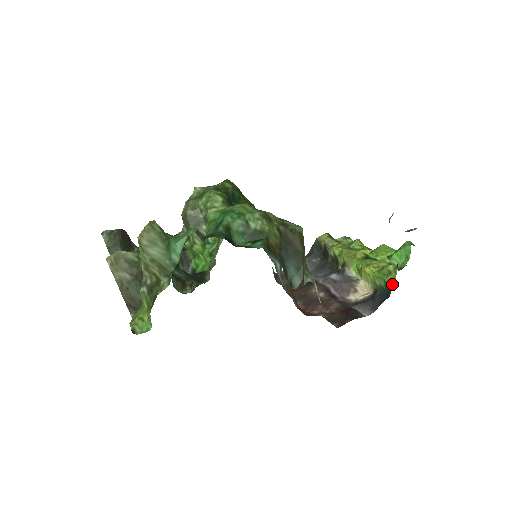
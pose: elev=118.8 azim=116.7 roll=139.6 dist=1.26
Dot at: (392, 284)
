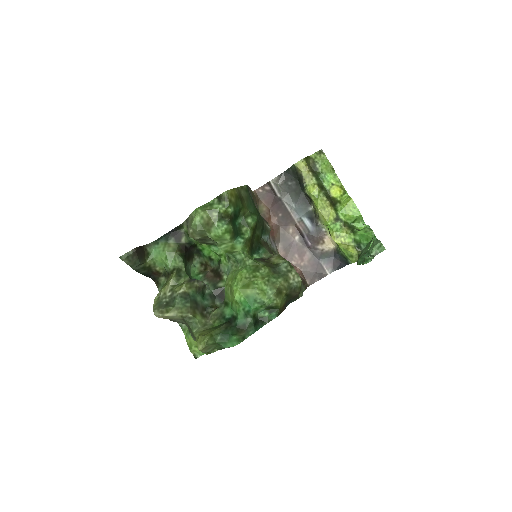
Dot at: (351, 263)
